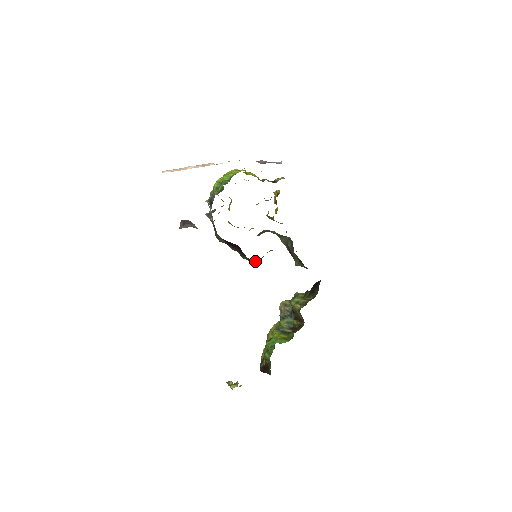
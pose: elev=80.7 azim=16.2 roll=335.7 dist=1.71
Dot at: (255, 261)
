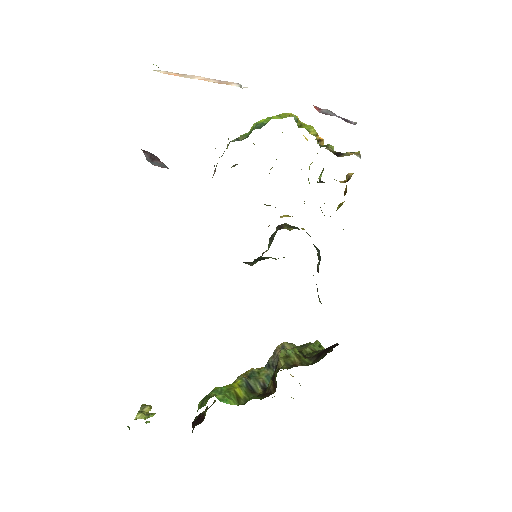
Dot at: (243, 262)
